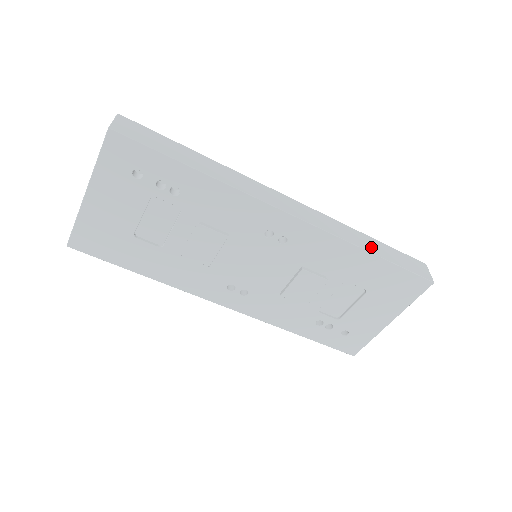
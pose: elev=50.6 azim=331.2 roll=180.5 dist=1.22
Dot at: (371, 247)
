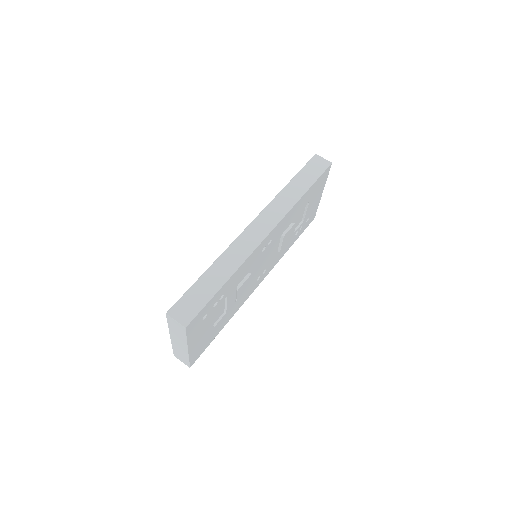
Dot at: (299, 190)
